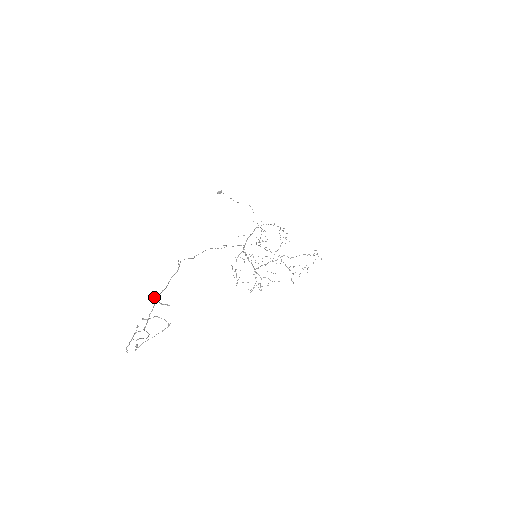
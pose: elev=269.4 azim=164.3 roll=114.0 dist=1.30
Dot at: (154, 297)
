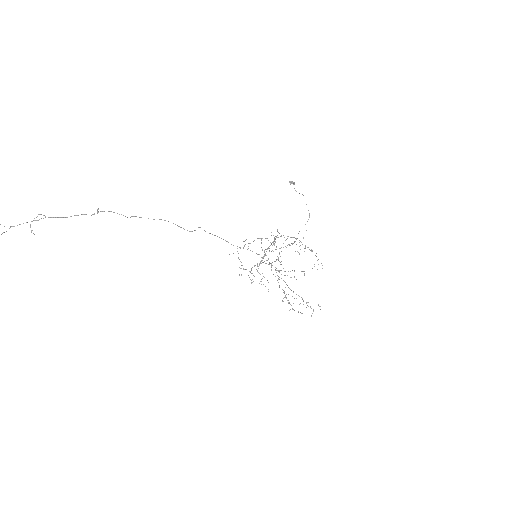
Dot at: (37, 216)
